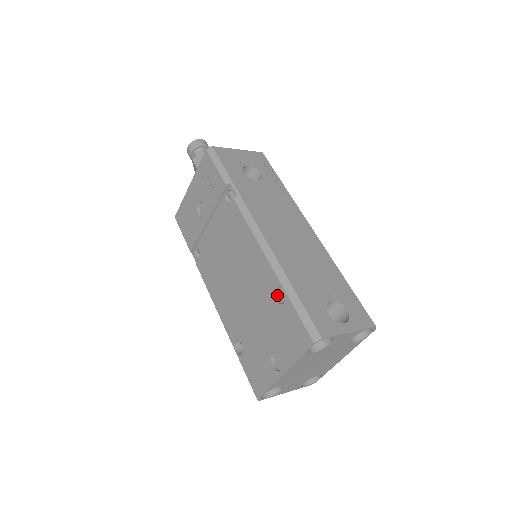
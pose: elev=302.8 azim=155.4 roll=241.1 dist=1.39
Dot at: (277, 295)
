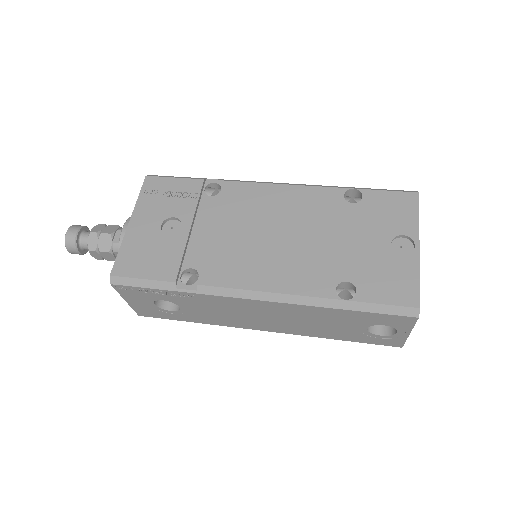
Dot at: (347, 203)
